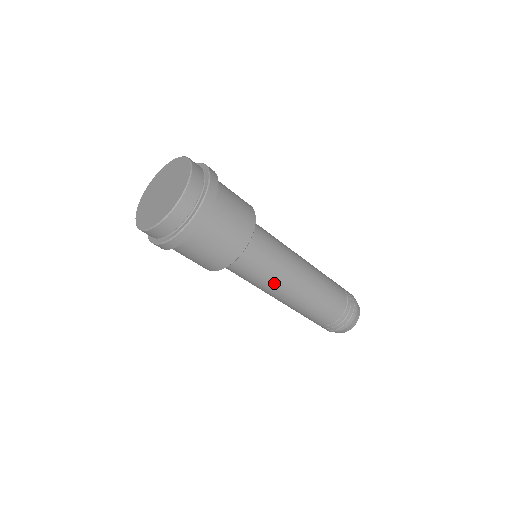
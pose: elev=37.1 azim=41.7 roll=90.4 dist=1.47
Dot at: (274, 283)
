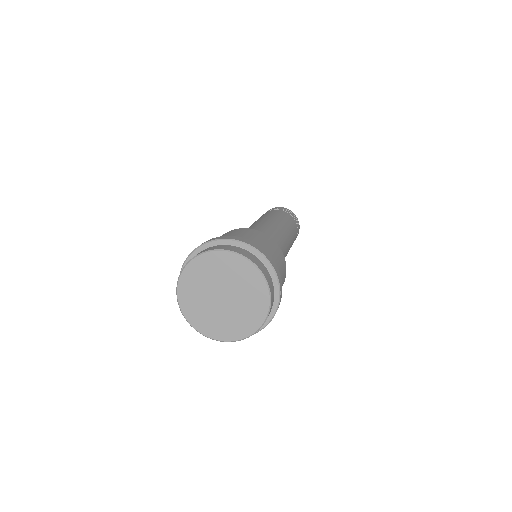
Dot at: occluded
